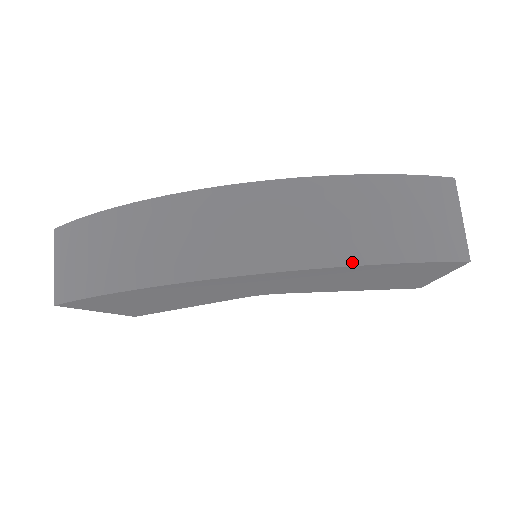
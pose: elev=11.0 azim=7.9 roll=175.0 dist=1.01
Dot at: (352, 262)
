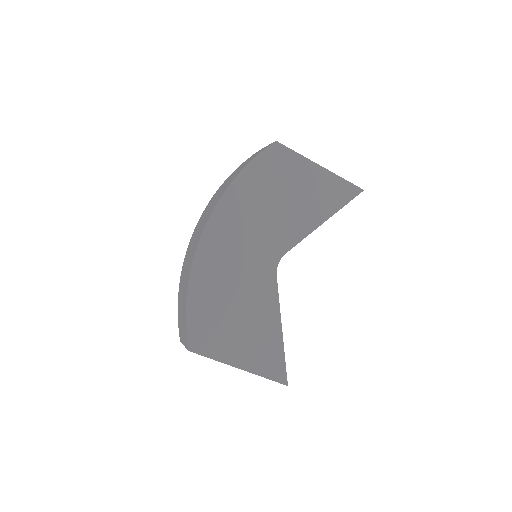
Dot at: (230, 184)
